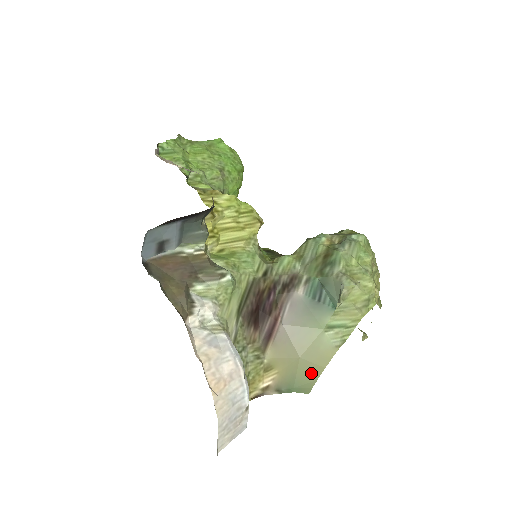
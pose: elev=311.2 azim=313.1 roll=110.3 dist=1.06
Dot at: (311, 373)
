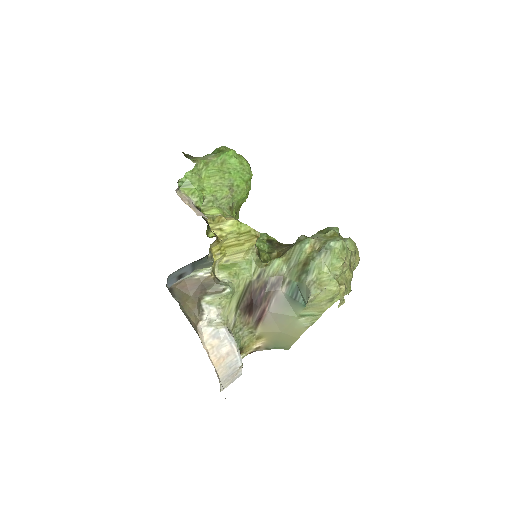
Dot at: (289, 340)
